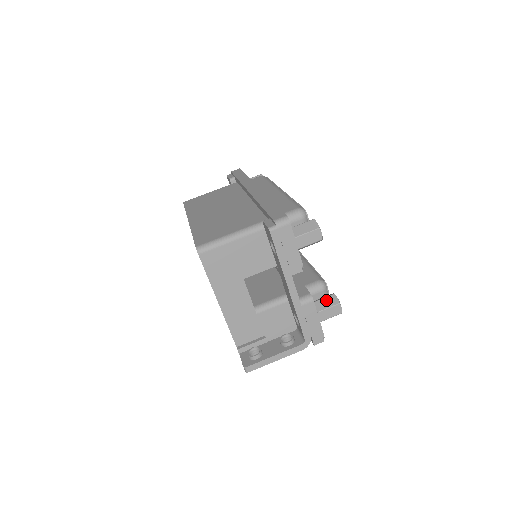
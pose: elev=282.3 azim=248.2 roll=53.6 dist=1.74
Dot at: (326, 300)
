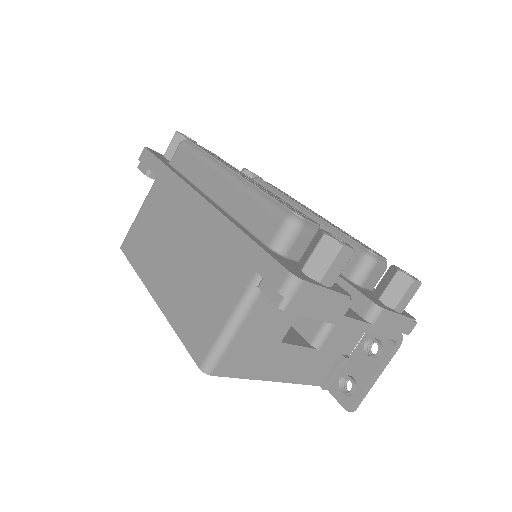
Dot at: (393, 286)
